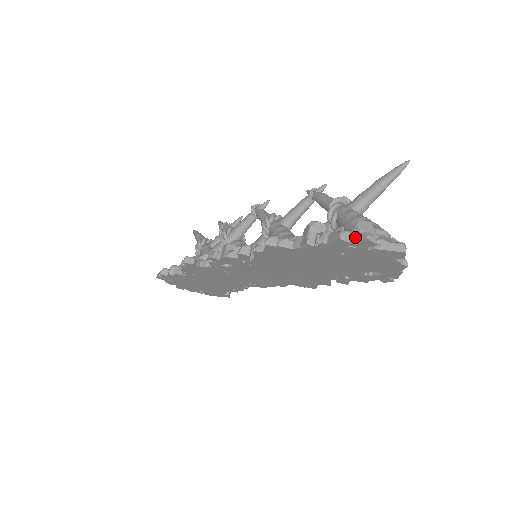
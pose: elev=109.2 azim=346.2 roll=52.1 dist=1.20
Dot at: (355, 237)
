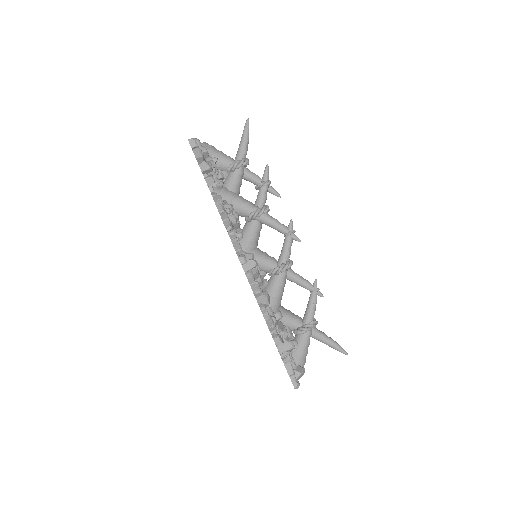
Dot at: (293, 379)
